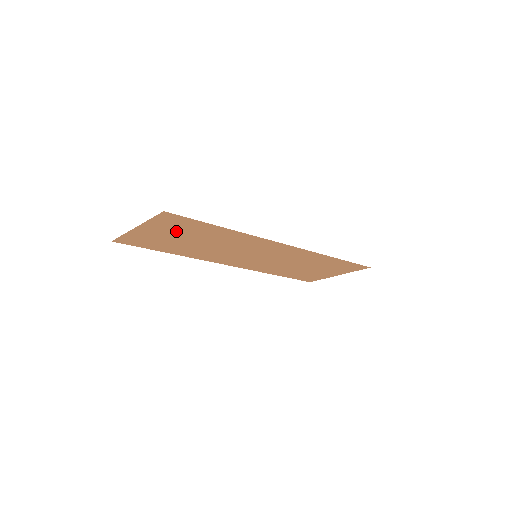
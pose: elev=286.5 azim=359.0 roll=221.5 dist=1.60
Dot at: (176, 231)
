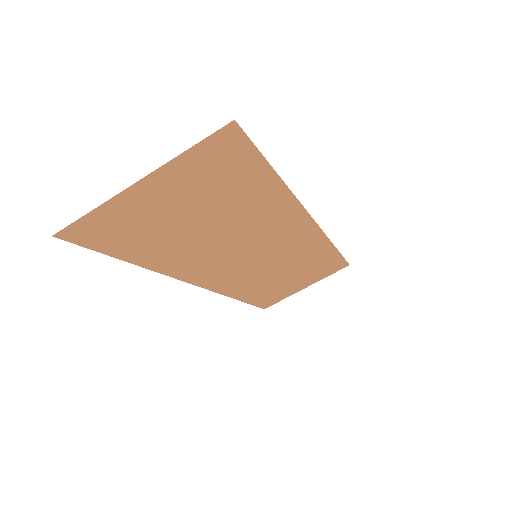
Dot at: (201, 192)
